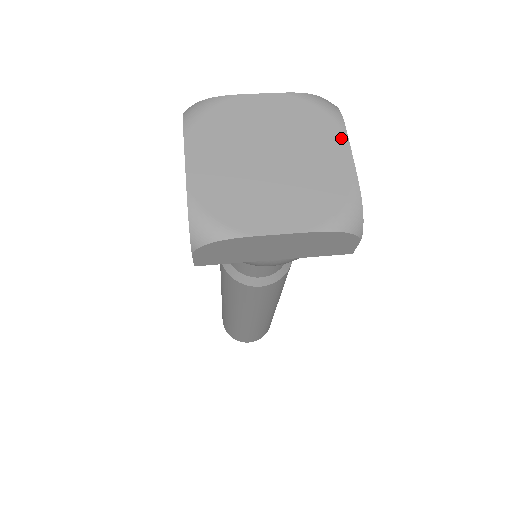
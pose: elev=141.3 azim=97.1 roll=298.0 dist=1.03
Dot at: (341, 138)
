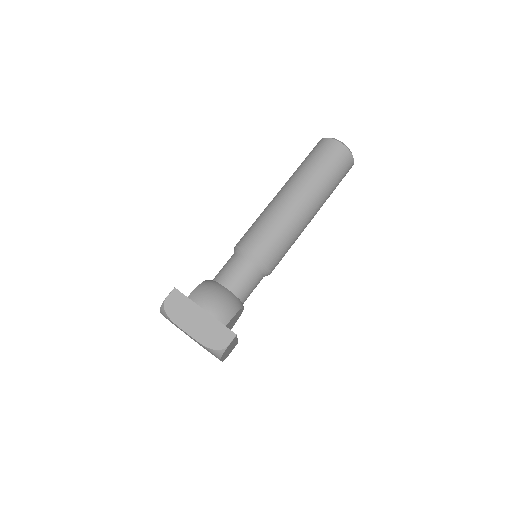
Dot at: occluded
